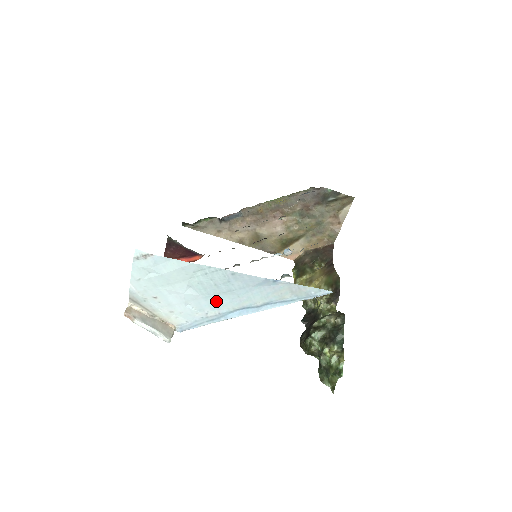
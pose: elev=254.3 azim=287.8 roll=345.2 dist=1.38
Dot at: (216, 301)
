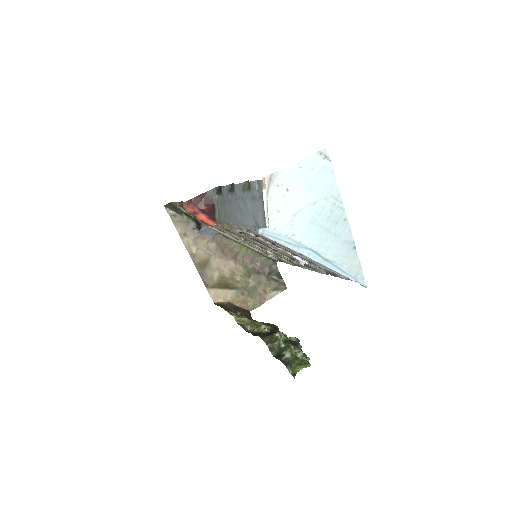
Dot at: (311, 230)
